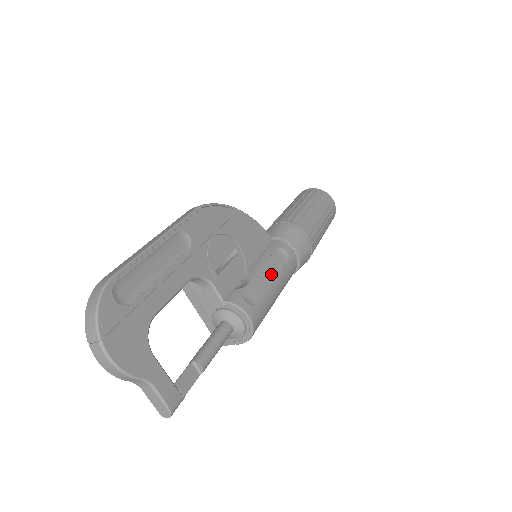
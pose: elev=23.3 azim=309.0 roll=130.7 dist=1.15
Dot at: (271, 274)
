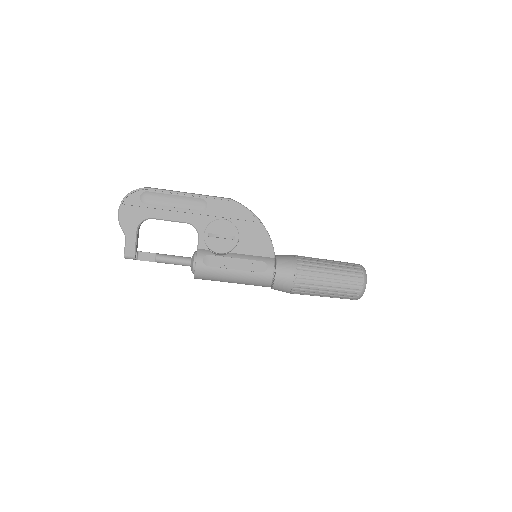
Dot at: (239, 266)
